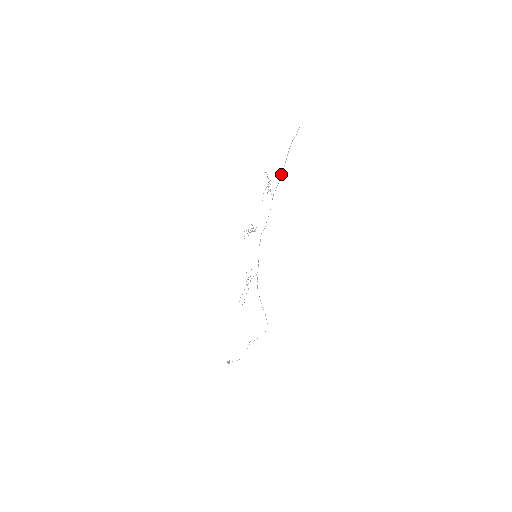
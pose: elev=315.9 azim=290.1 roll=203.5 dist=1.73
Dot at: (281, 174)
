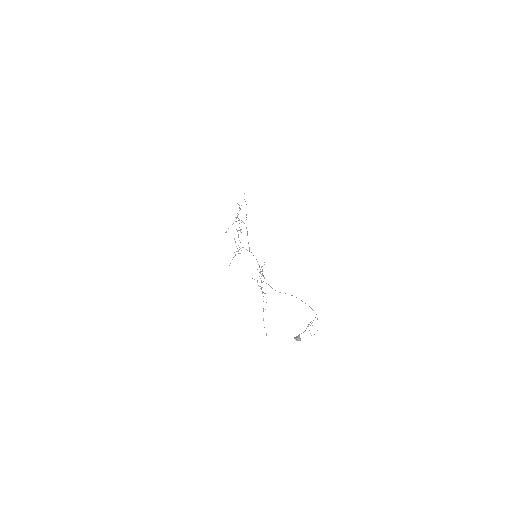
Dot at: occluded
